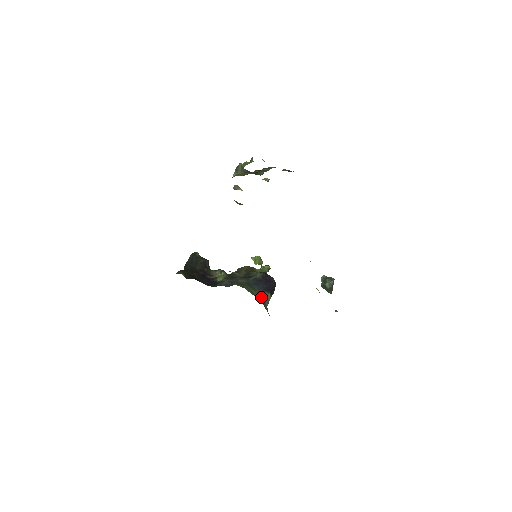
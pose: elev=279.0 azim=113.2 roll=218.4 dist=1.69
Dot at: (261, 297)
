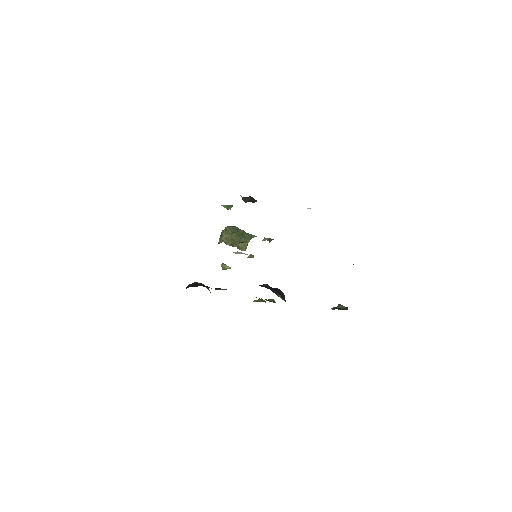
Dot at: occluded
